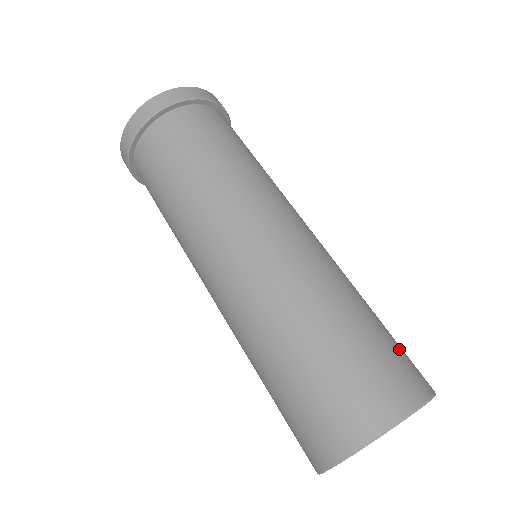
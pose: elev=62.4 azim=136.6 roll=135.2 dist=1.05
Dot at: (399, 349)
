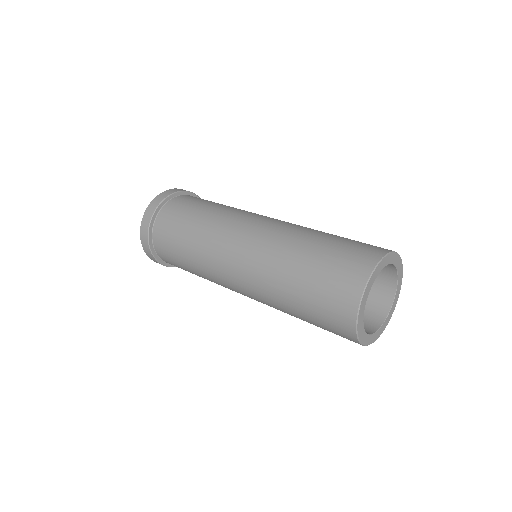
Dot at: occluded
